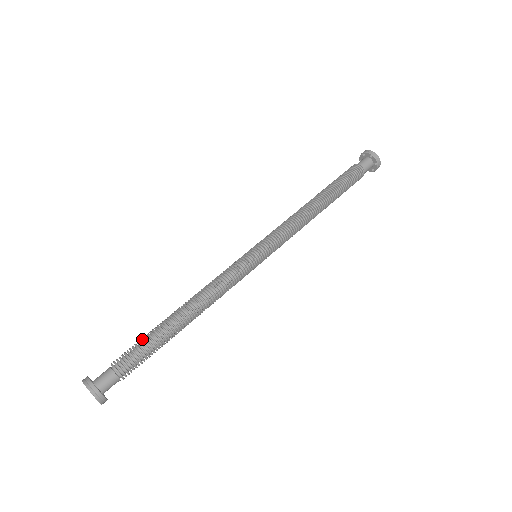
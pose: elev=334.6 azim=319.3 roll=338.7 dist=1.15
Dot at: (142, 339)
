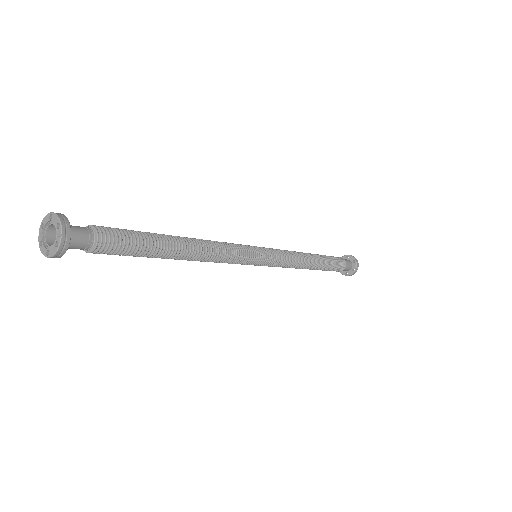
Dot at: occluded
